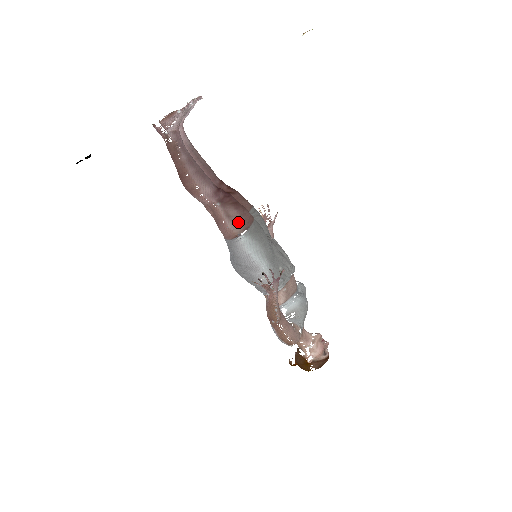
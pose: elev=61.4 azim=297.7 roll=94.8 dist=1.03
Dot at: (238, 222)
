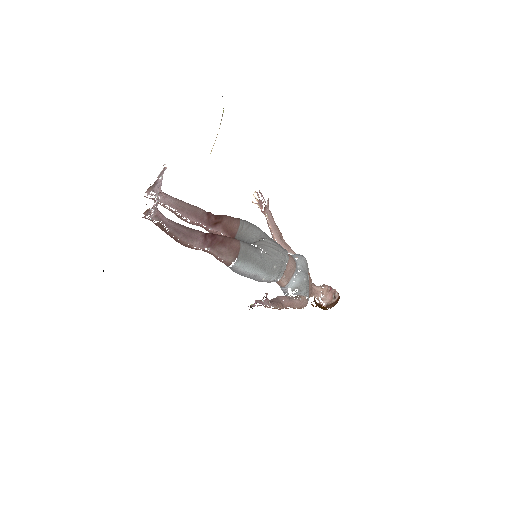
Dot at: (229, 254)
